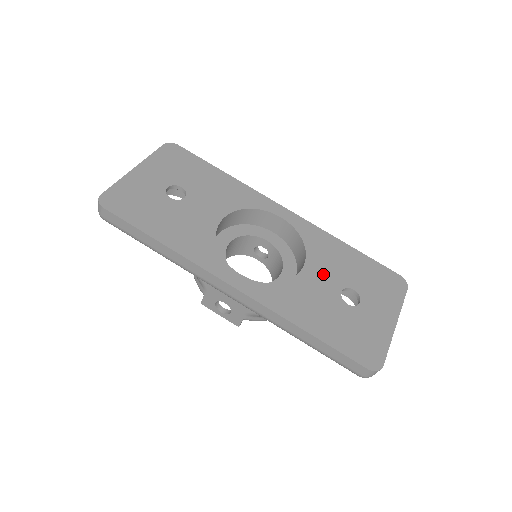
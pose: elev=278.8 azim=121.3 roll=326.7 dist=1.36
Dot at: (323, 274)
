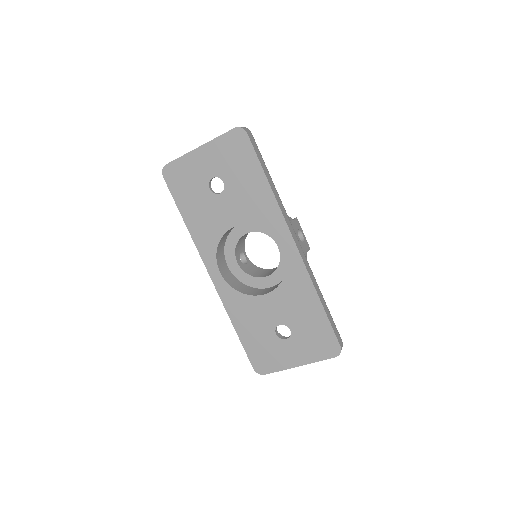
Dot at: (277, 307)
